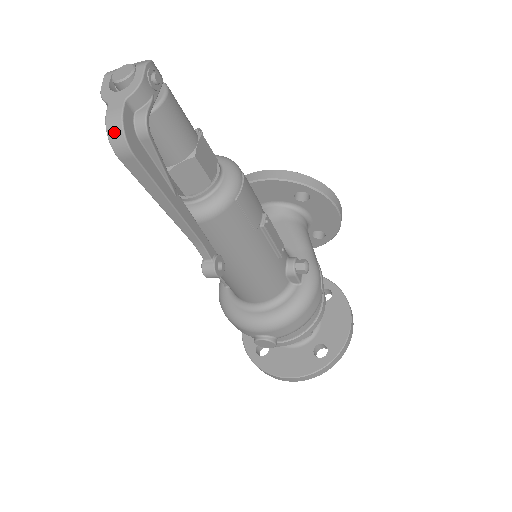
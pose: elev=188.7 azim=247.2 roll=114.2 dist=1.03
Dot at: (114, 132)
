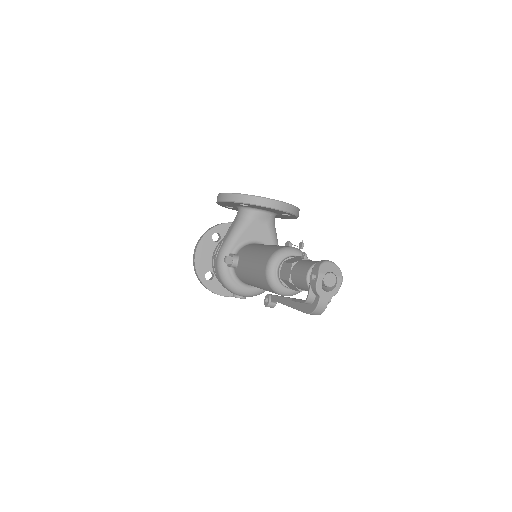
Dot at: (318, 312)
